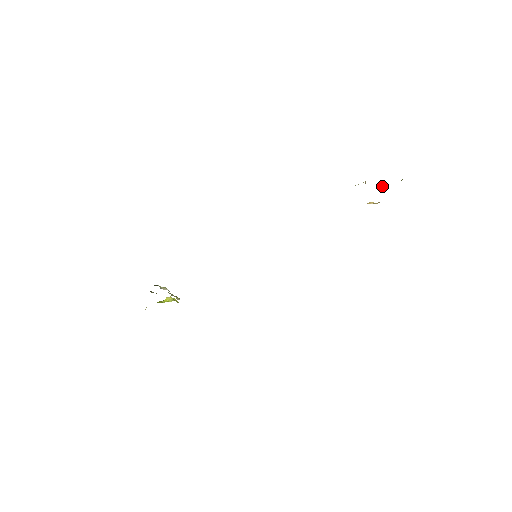
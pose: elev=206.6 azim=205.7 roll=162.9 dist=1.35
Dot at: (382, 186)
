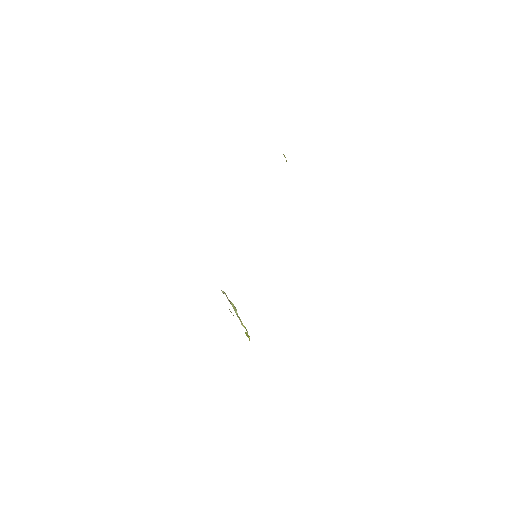
Dot at: occluded
